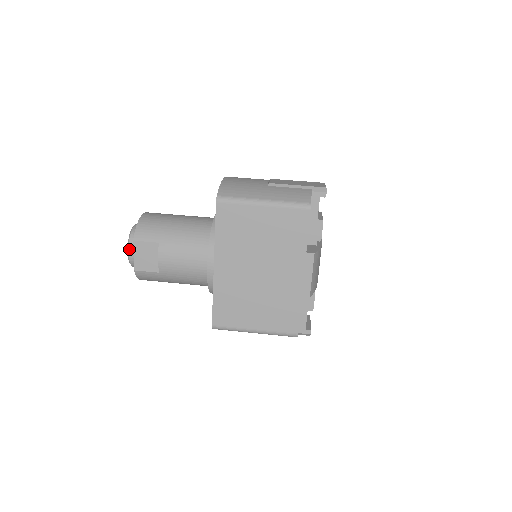
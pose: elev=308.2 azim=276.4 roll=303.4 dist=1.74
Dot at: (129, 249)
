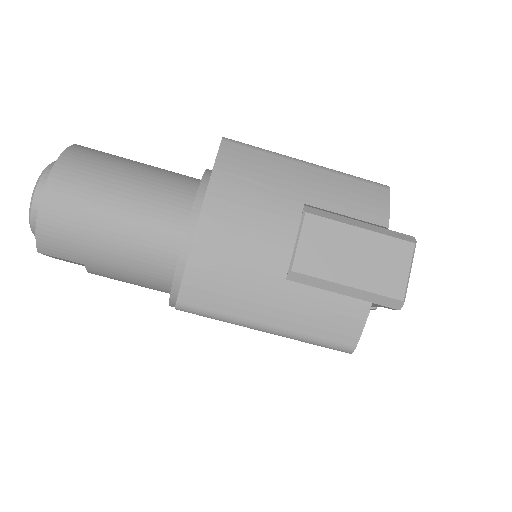
Dot at: occluded
